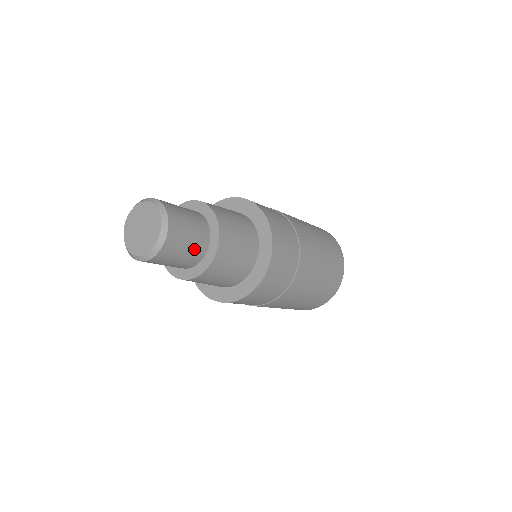
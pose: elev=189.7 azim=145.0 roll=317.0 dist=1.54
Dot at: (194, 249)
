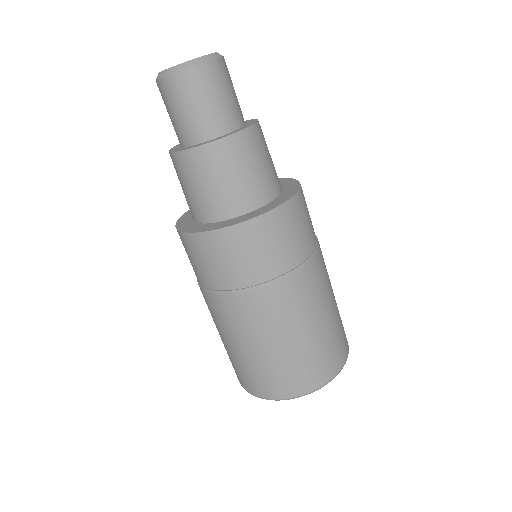
Dot at: (203, 118)
